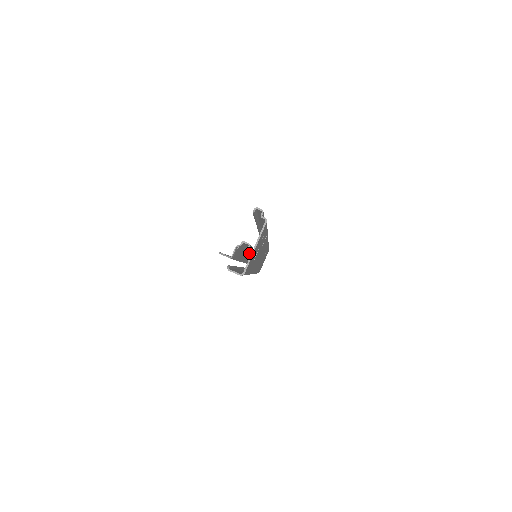
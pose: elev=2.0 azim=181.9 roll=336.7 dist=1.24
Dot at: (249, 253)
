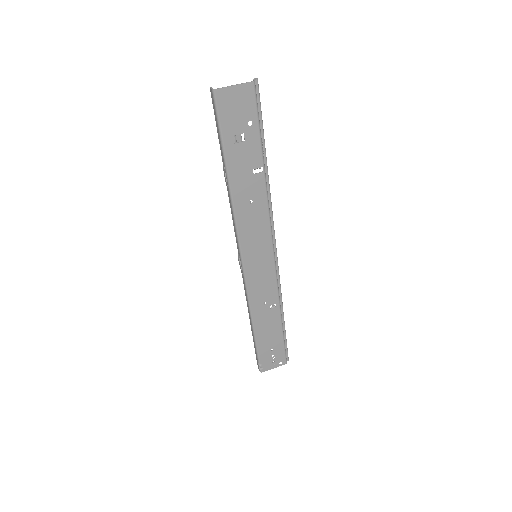
Dot at: (234, 121)
